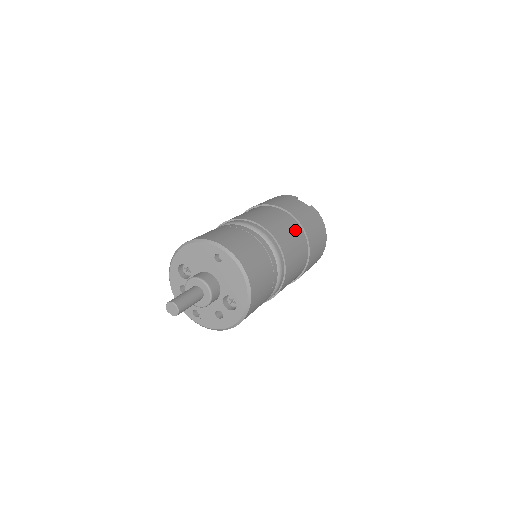
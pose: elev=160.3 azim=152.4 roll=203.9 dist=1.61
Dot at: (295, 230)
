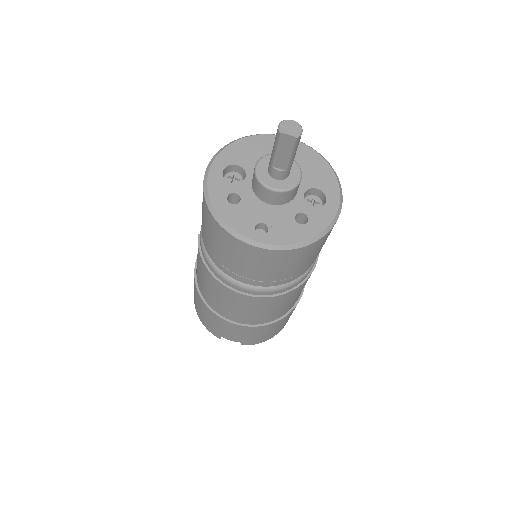
Dot at: occluded
